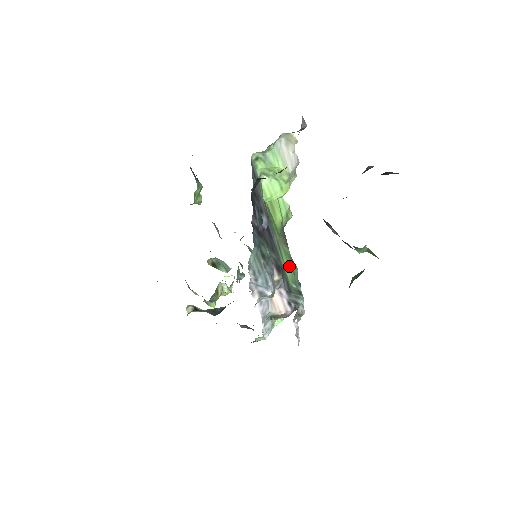
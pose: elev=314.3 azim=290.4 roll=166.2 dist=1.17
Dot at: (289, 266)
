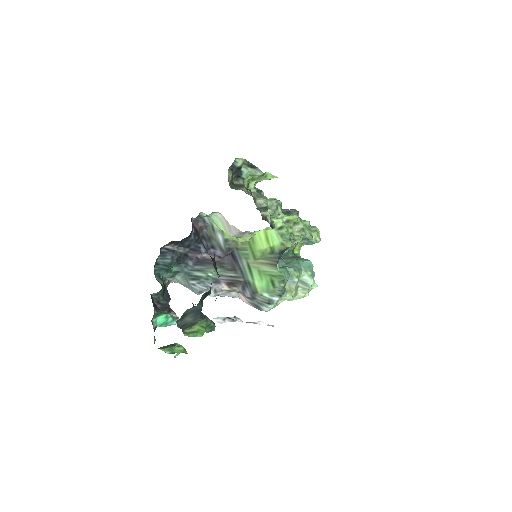
Dot at: (264, 281)
